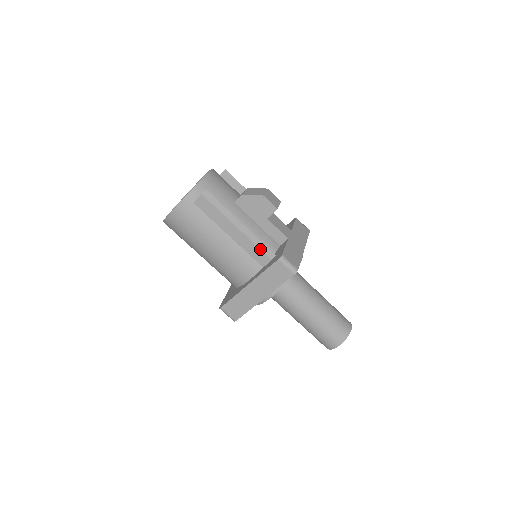
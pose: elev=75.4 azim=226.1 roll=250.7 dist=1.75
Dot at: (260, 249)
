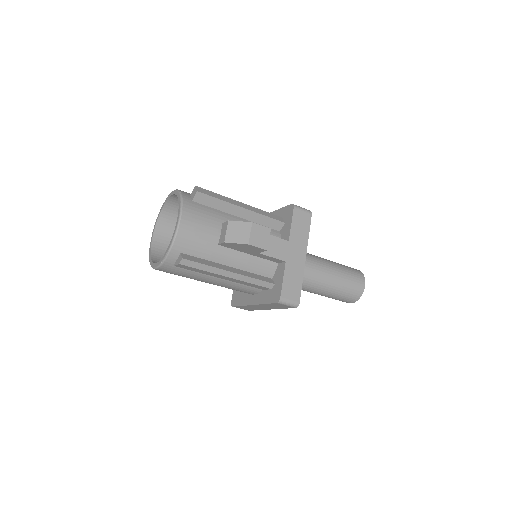
Dot at: (257, 285)
